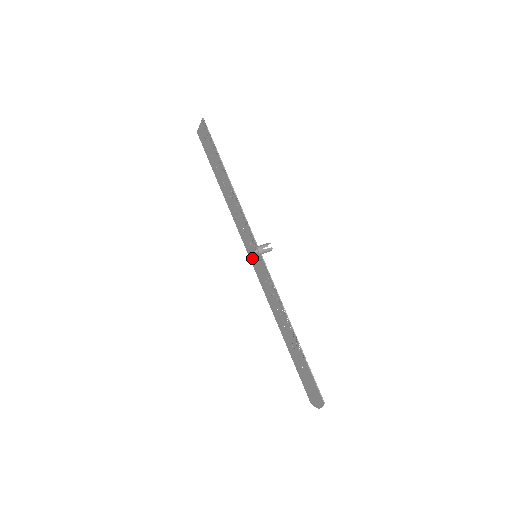
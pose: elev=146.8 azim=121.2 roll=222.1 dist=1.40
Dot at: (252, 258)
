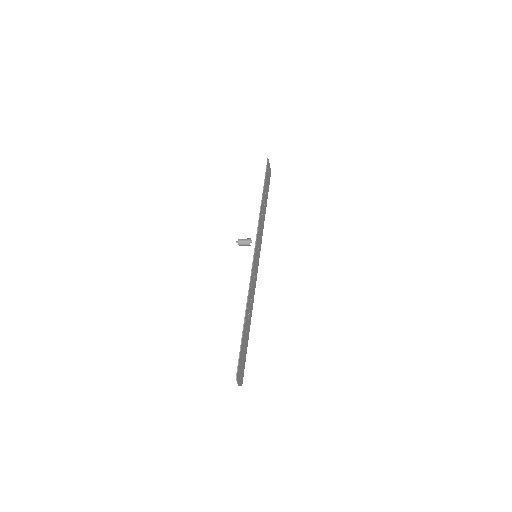
Dot at: (257, 259)
